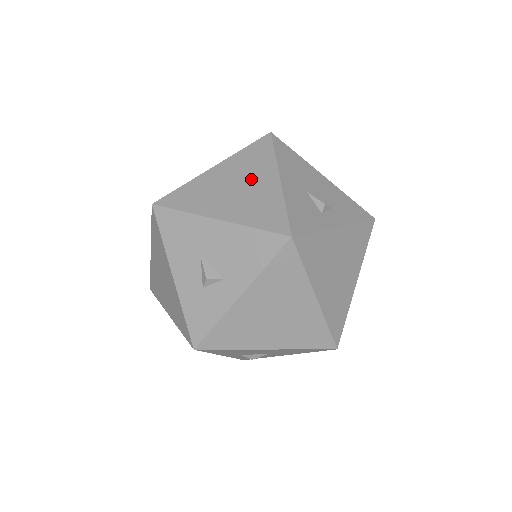
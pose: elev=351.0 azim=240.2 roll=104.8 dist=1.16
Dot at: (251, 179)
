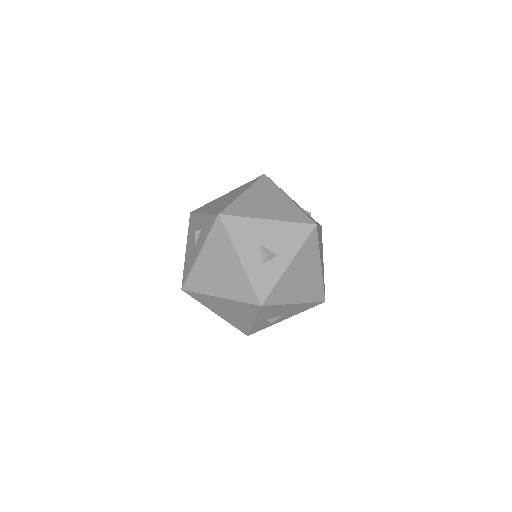
Dot at: (272, 198)
